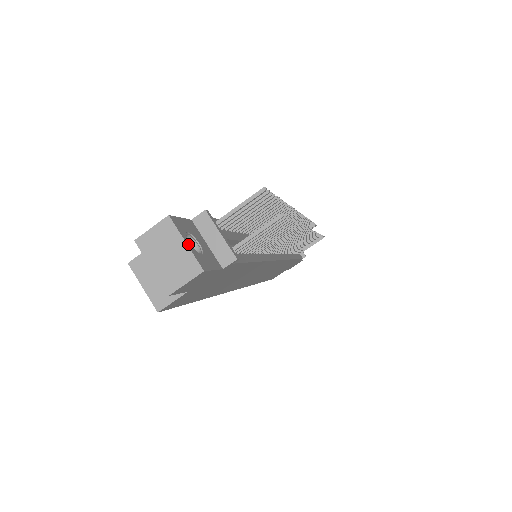
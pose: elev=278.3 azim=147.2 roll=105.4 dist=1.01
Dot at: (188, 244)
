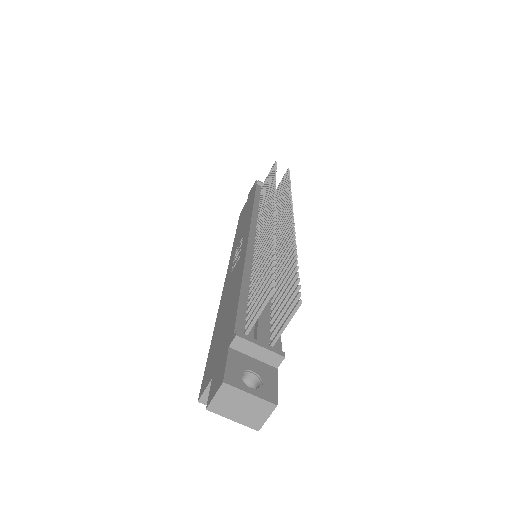
Dot at: (252, 392)
